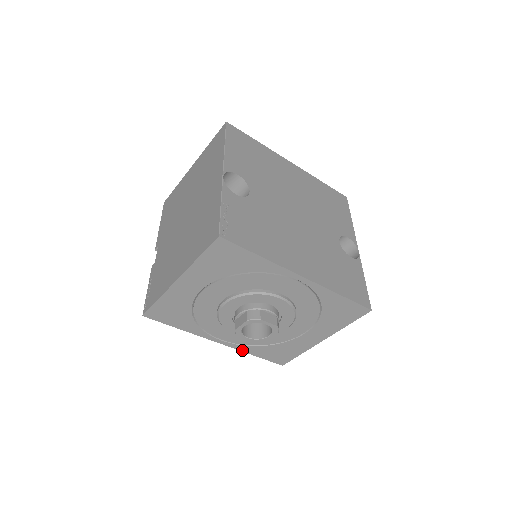
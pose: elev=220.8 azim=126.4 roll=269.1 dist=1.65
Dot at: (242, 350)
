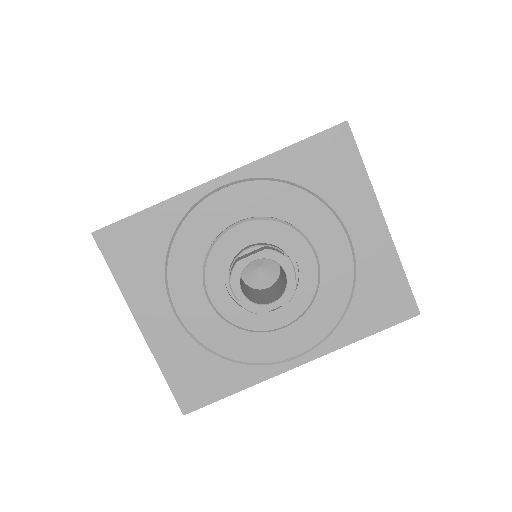
Dot at: (340, 346)
